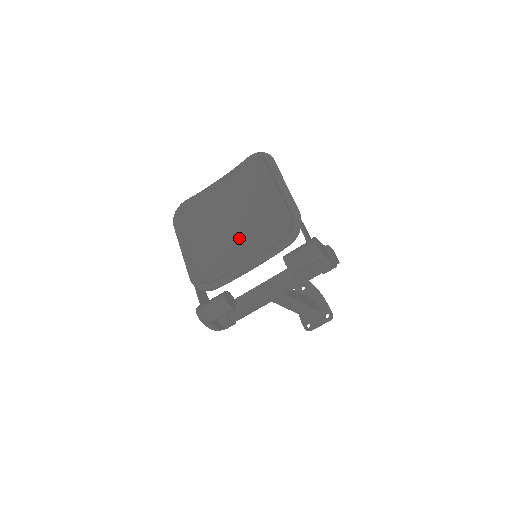
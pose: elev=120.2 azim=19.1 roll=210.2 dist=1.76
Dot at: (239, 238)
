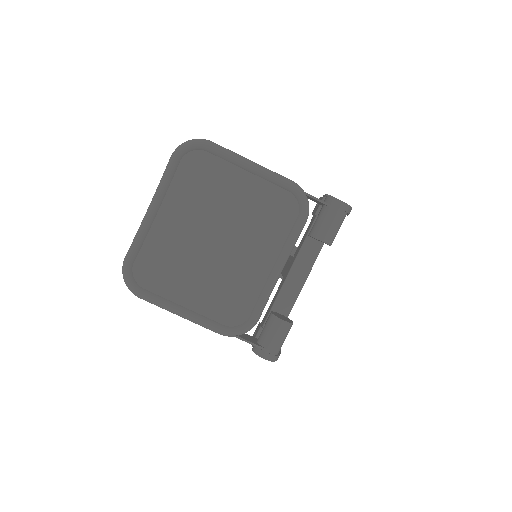
Dot at: (240, 253)
